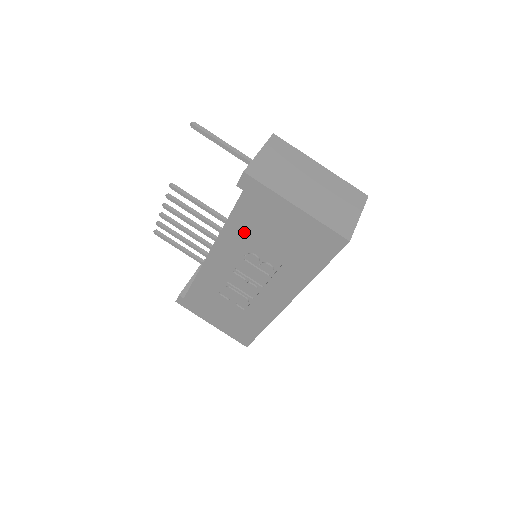
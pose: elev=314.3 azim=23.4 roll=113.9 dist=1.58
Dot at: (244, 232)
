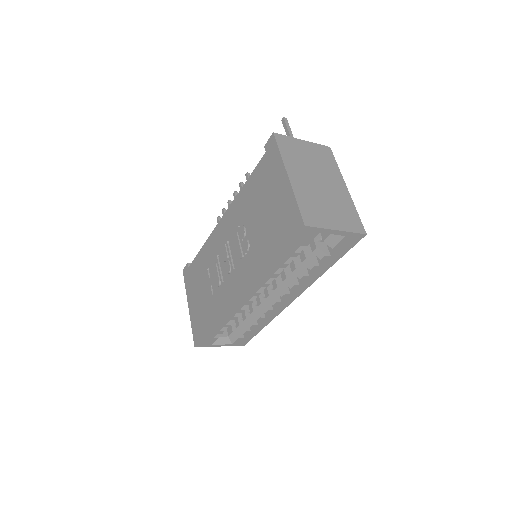
Dot at: (249, 198)
